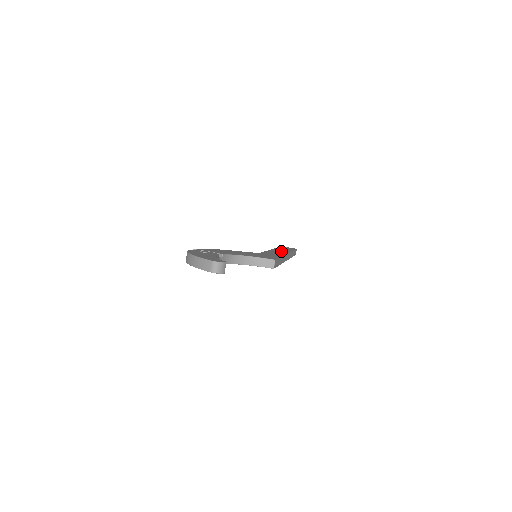
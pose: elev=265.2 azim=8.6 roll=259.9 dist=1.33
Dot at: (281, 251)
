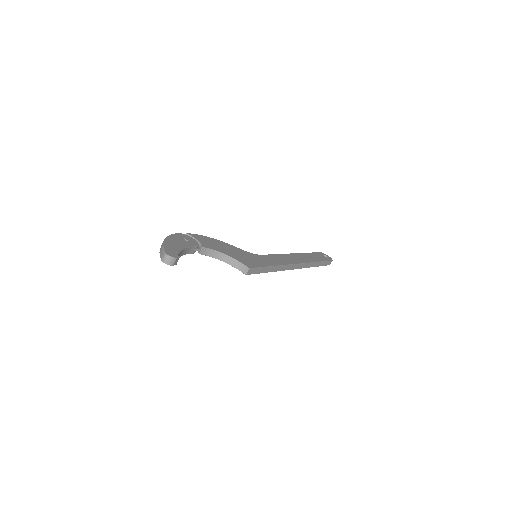
Dot at: (296, 259)
